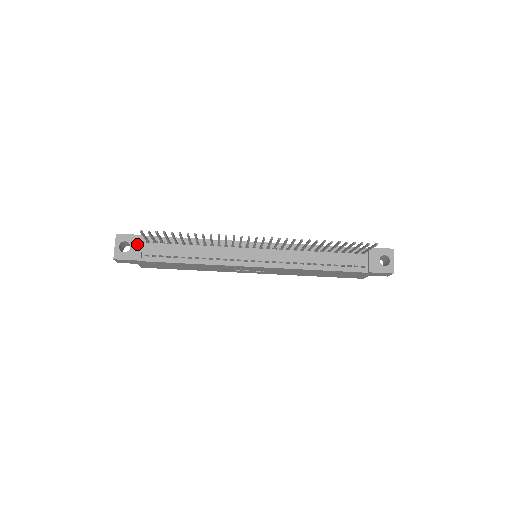
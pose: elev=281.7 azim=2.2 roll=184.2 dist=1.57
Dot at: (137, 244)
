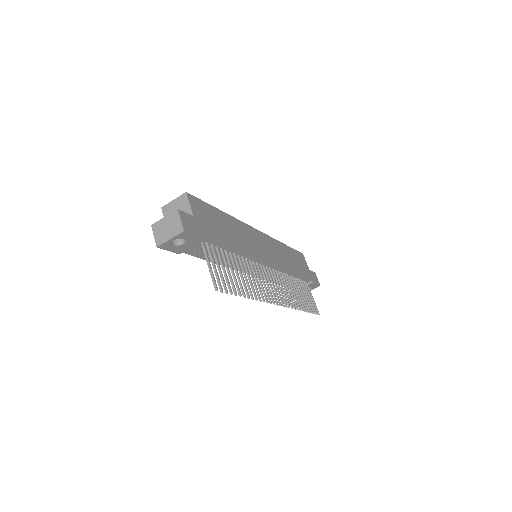
Dot at: (192, 244)
